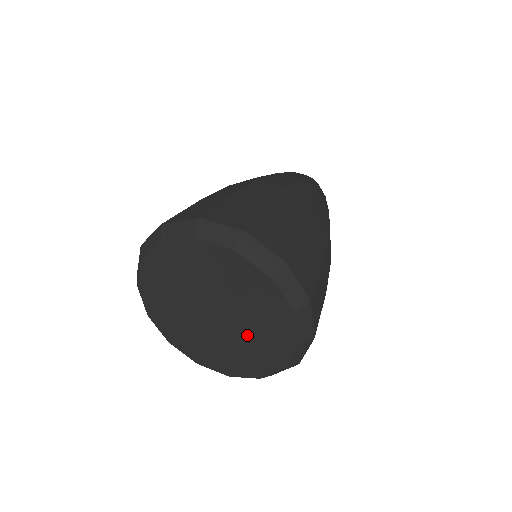
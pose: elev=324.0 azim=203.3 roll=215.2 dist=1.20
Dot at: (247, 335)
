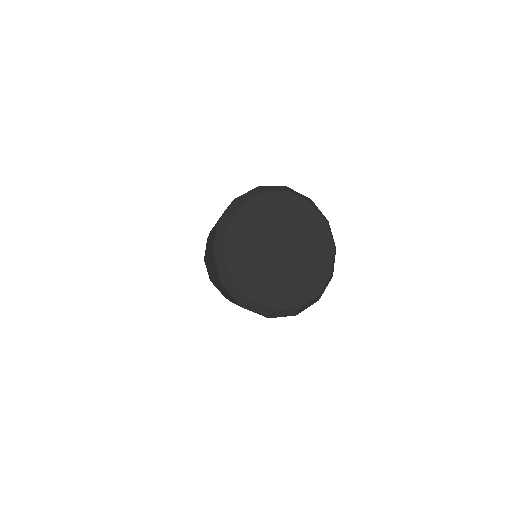
Dot at: (301, 236)
